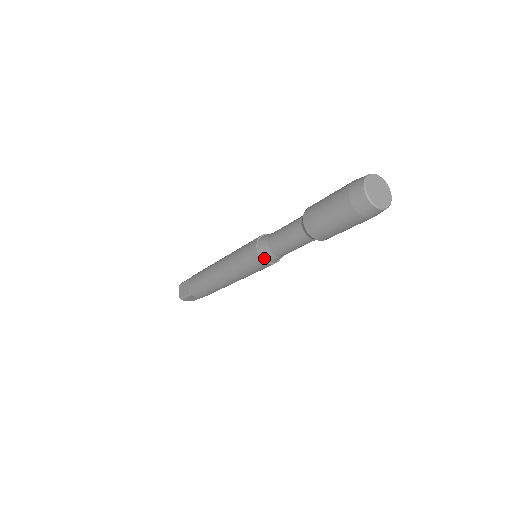
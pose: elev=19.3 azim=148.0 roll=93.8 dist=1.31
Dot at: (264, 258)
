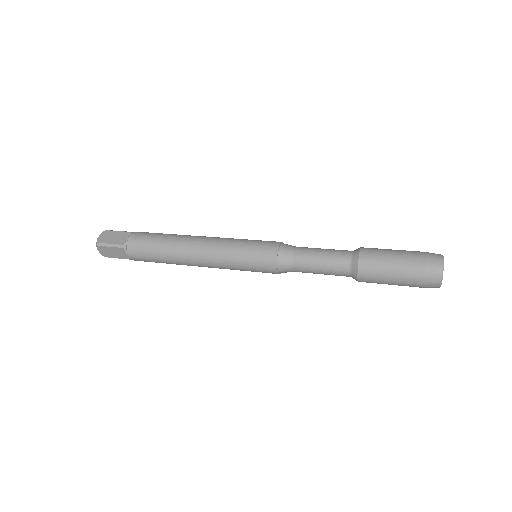
Dot at: (279, 261)
